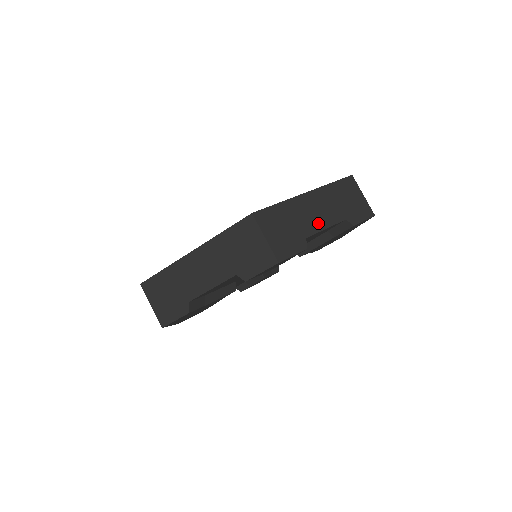
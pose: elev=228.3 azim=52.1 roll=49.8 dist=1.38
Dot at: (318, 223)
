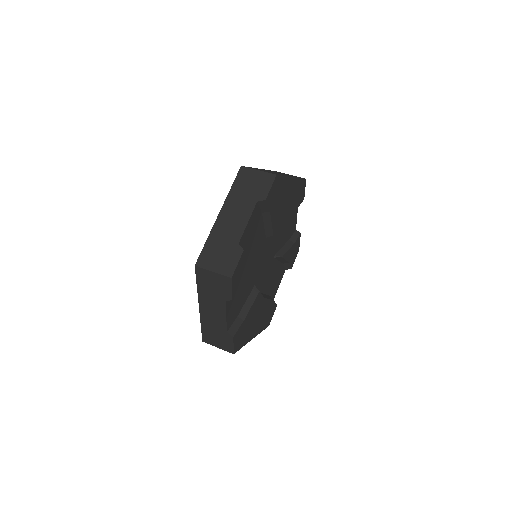
Dot at: (240, 226)
